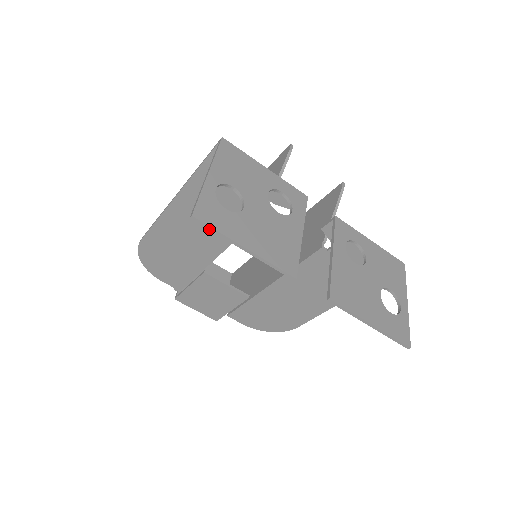
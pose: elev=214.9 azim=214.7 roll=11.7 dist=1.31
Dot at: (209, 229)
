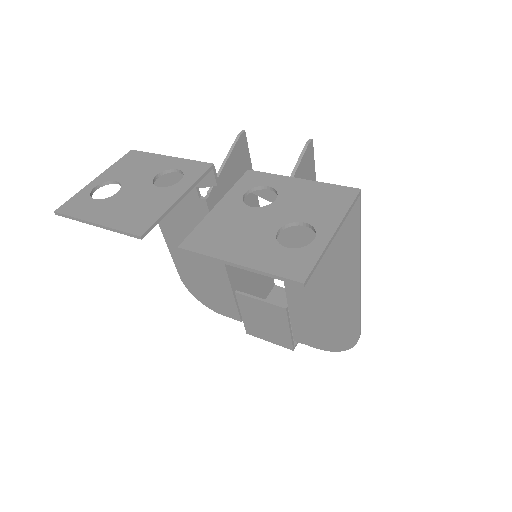
Dot at: (69, 218)
